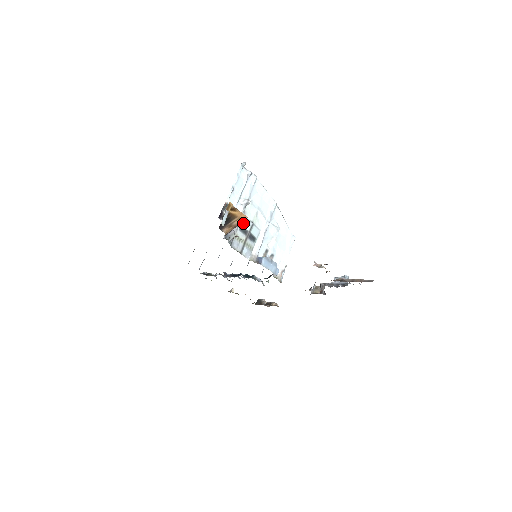
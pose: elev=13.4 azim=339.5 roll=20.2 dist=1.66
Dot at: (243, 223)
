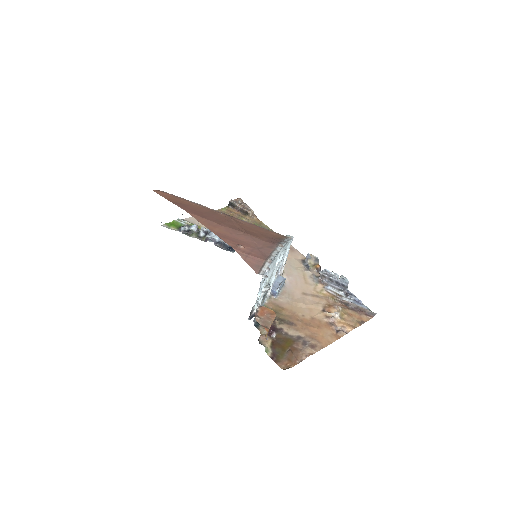
Dot at: occluded
